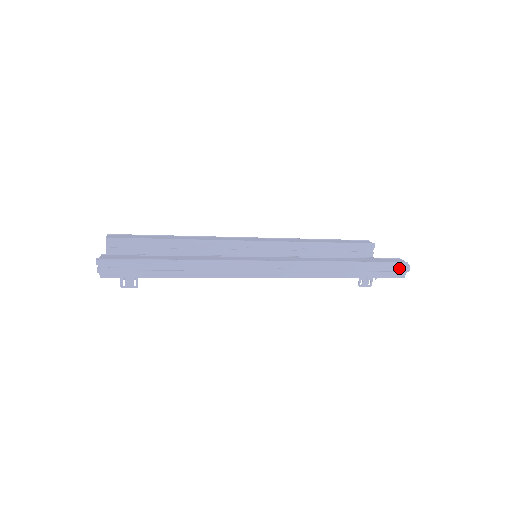
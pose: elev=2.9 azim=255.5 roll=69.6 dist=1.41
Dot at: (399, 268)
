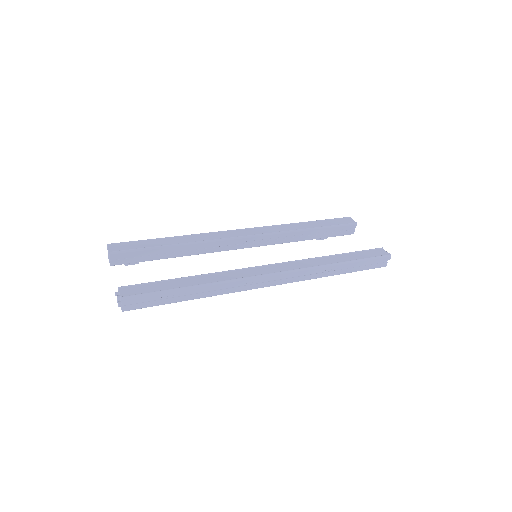
Dot at: (383, 260)
